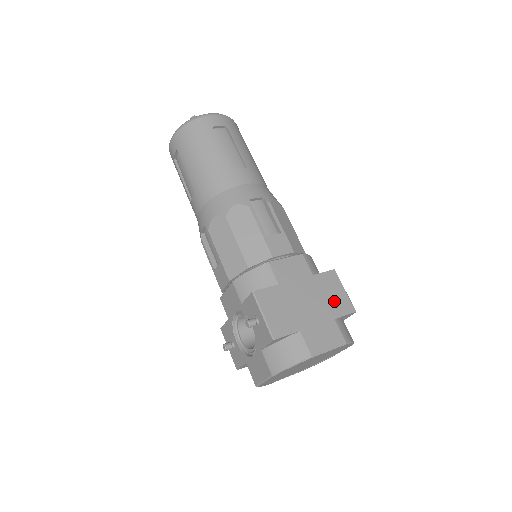
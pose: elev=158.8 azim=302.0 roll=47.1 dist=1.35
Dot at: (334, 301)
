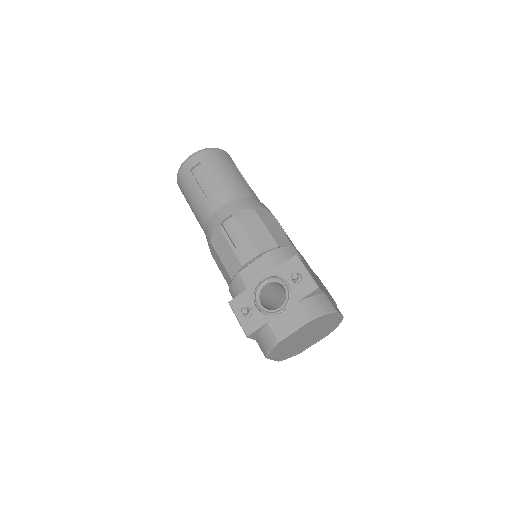
Dot at: (327, 291)
